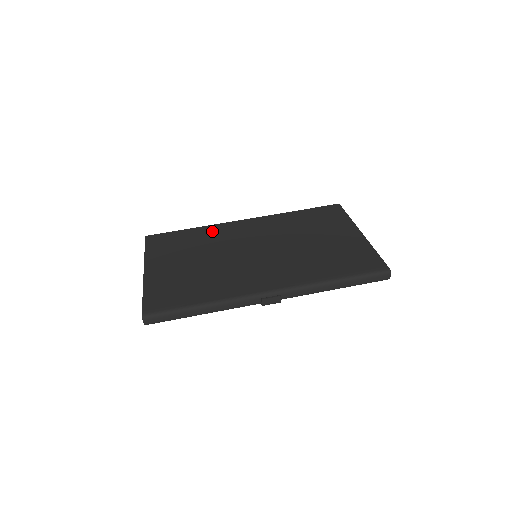
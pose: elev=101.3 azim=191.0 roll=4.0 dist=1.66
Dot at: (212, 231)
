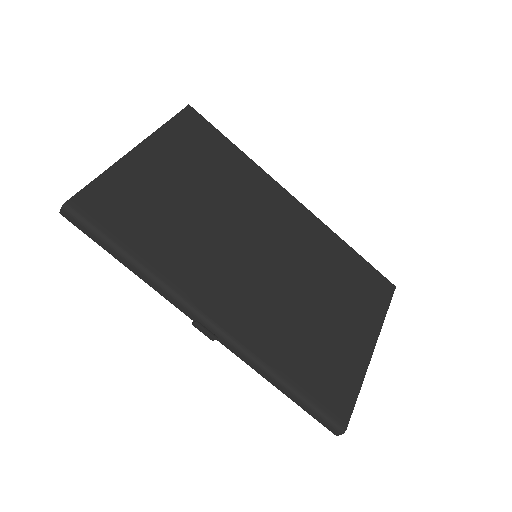
Dot at: (252, 177)
